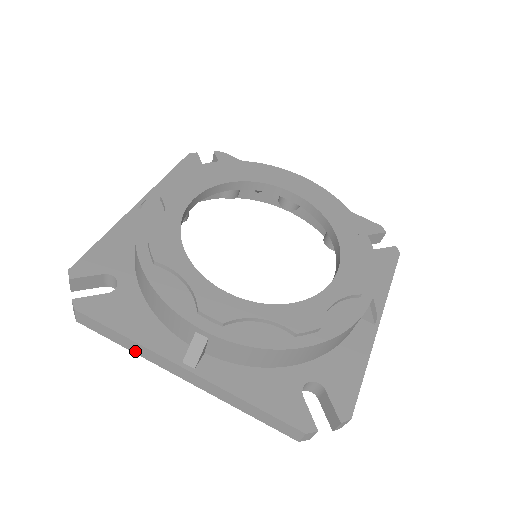
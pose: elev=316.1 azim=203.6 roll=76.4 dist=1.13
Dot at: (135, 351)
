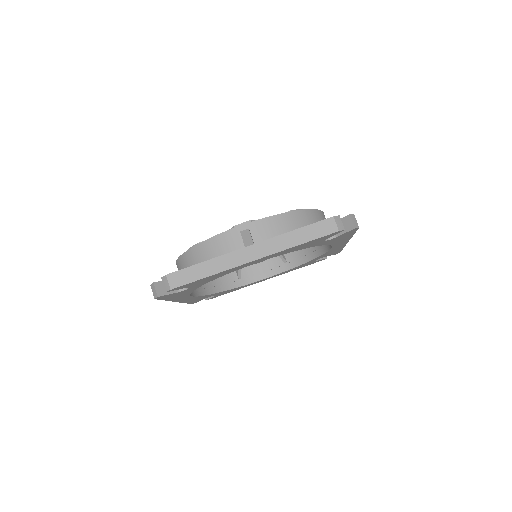
Dot at: (216, 271)
